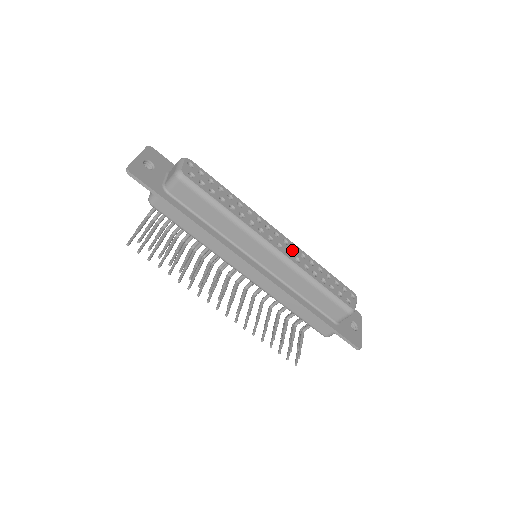
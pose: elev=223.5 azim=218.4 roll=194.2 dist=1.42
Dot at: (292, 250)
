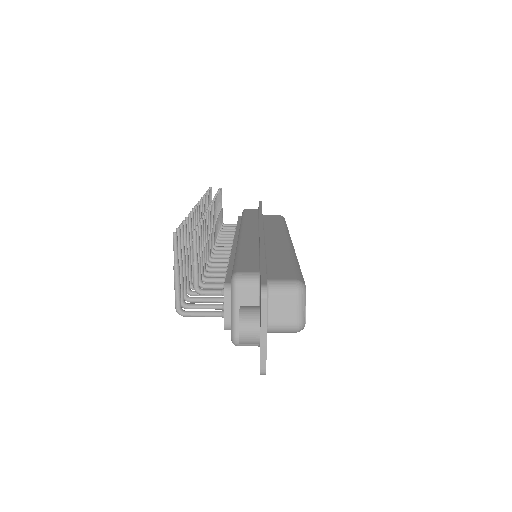
Dot at: occluded
